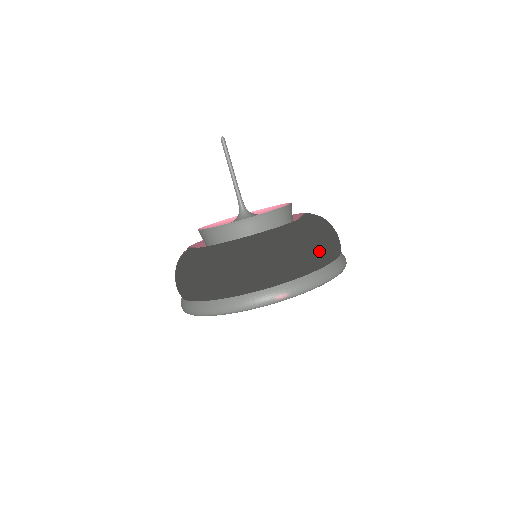
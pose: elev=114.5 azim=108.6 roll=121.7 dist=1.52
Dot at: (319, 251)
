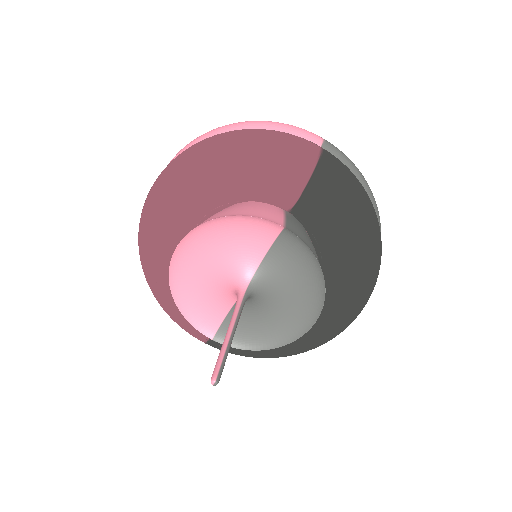
Dot at: occluded
